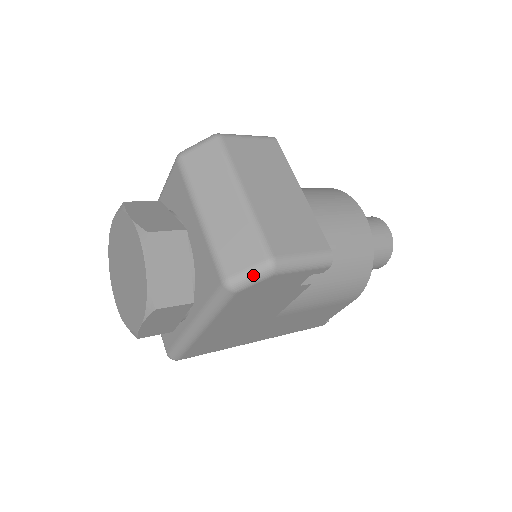
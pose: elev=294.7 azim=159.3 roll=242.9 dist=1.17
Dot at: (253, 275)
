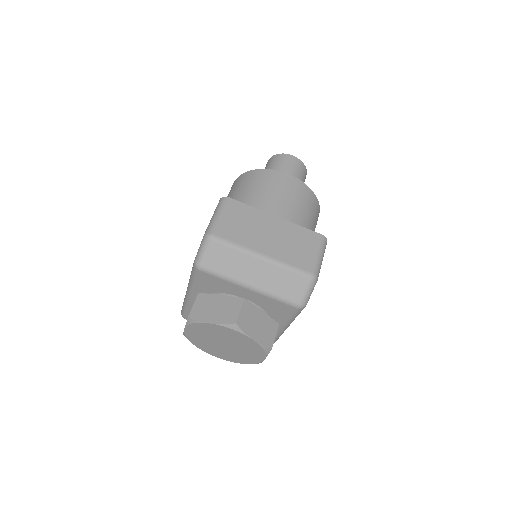
Dot at: (310, 291)
